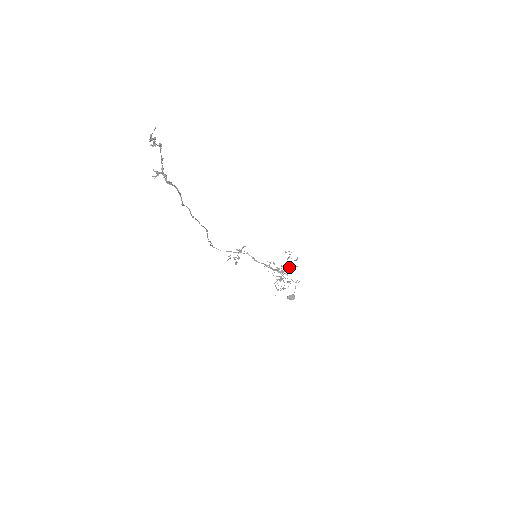
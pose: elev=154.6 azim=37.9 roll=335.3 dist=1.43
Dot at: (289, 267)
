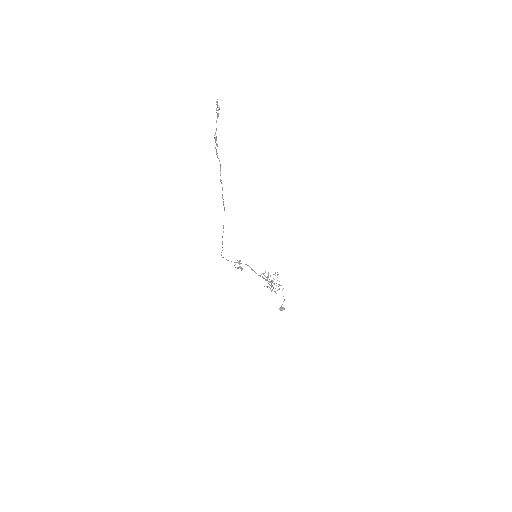
Dot at: occluded
